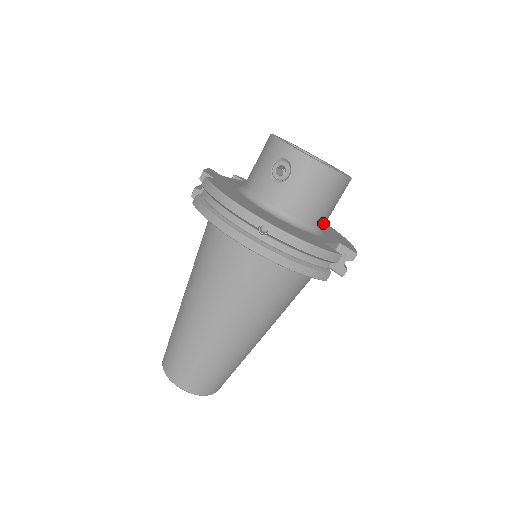
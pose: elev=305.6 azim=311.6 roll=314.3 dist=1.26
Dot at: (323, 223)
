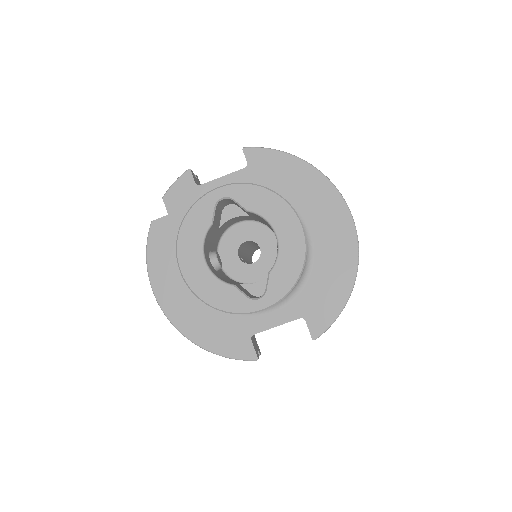
Dot at: occluded
